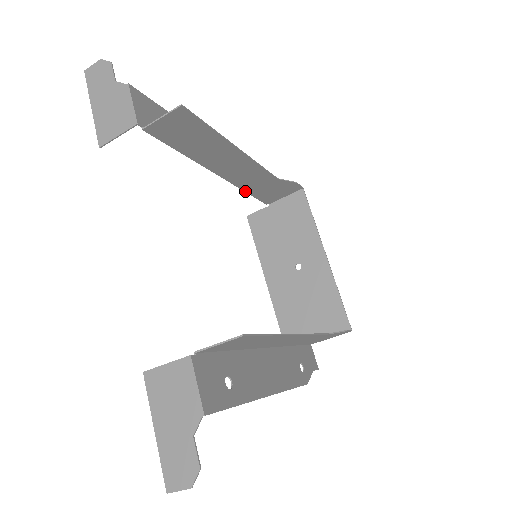
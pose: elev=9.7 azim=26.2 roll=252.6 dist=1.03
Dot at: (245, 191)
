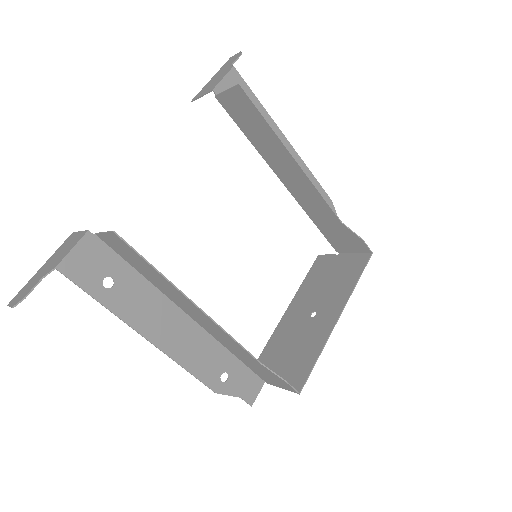
Dot at: (312, 219)
